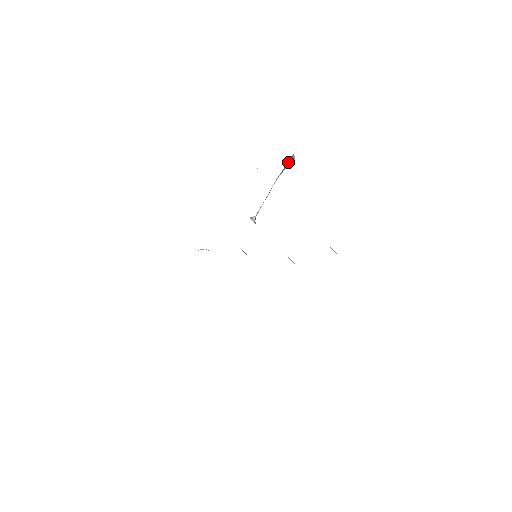
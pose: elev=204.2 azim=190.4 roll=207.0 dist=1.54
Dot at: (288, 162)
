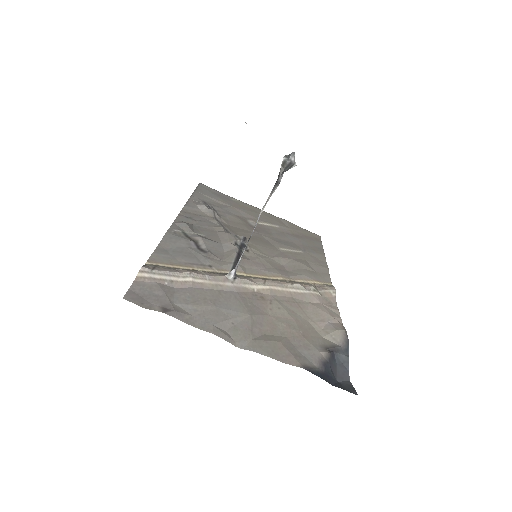
Dot at: (283, 170)
